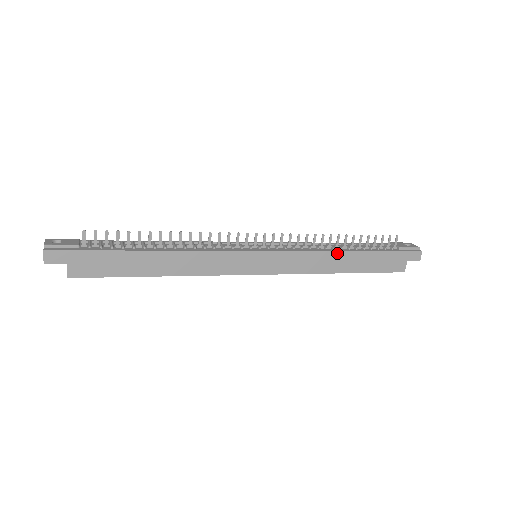
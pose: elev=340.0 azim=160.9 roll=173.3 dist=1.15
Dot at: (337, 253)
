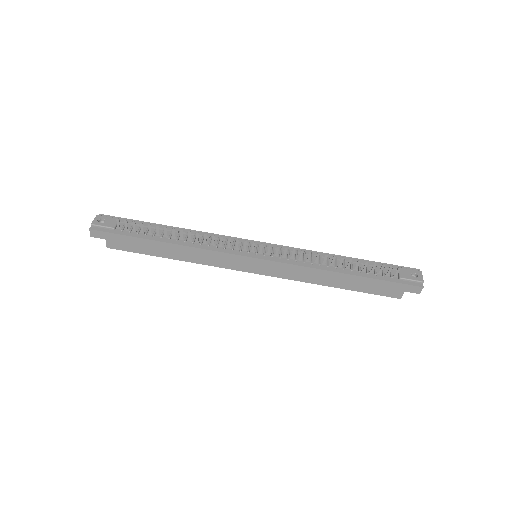
Dot at: (328, 272)
